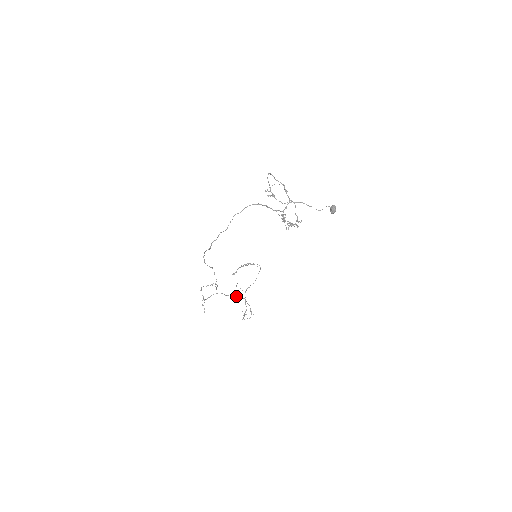
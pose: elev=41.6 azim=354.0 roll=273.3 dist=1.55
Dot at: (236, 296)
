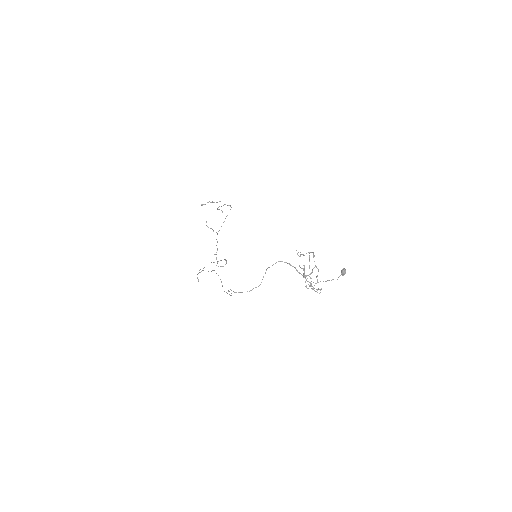
Dot at: (220, 260)
